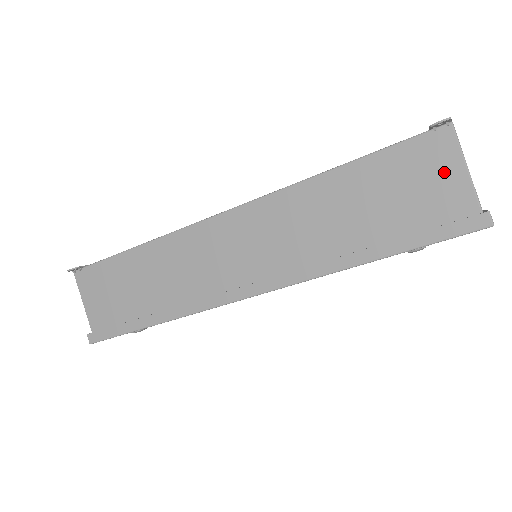
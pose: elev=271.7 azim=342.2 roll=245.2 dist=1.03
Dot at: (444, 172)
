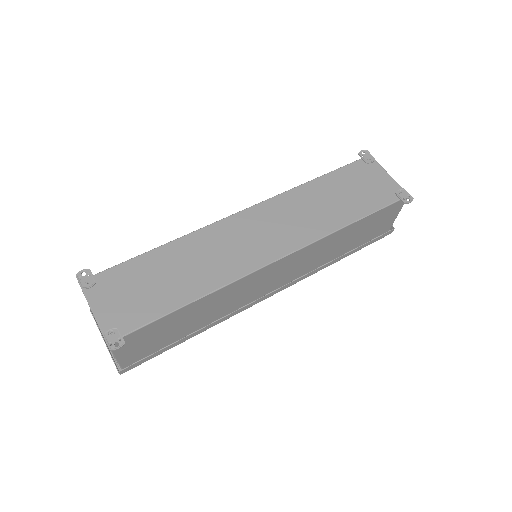
Dot at: (392, 216)
